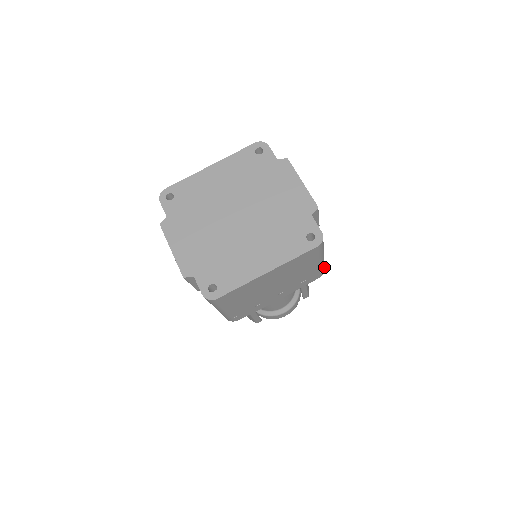
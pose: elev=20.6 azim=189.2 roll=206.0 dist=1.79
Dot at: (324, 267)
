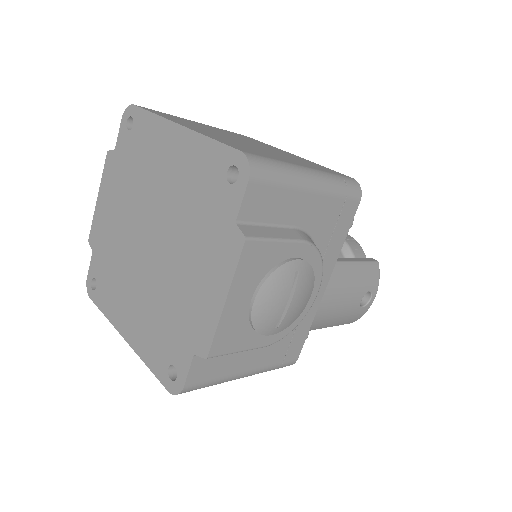
Dot at: (280, 367)
